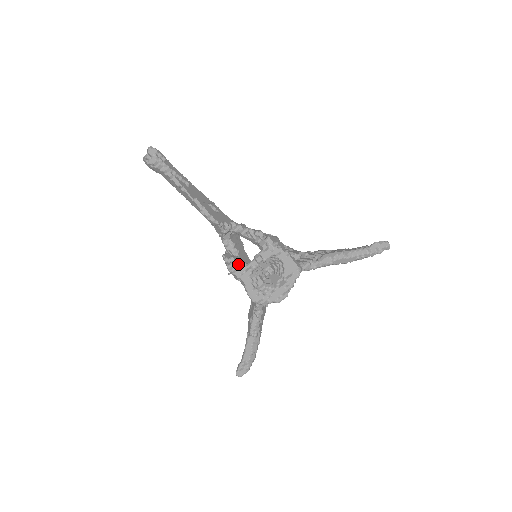
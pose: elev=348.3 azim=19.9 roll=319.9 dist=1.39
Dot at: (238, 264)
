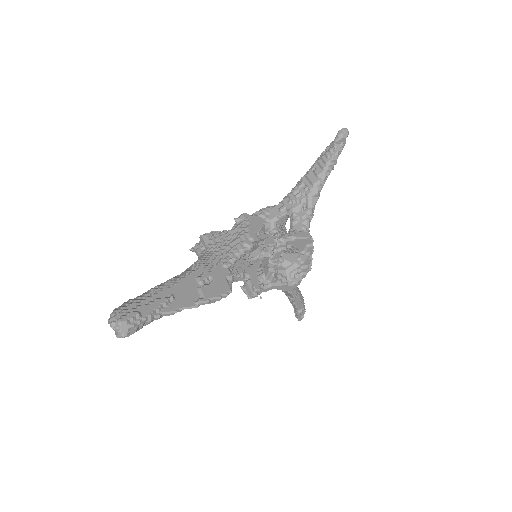
Dot at: (262, 286)
